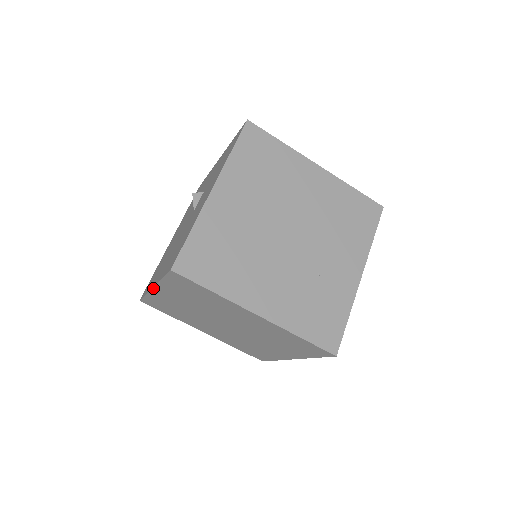
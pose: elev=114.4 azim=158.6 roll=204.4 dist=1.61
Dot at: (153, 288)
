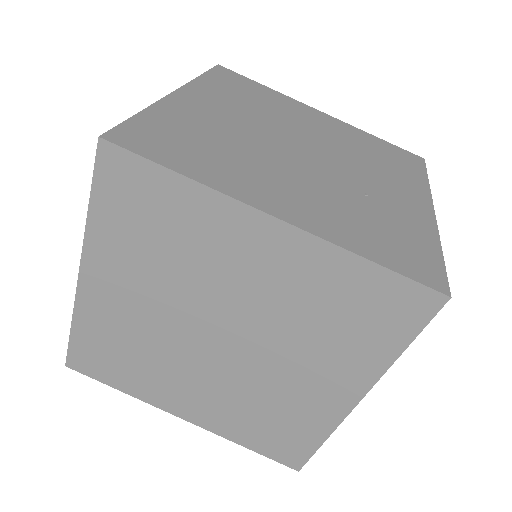
Dot at: (79, 275)
